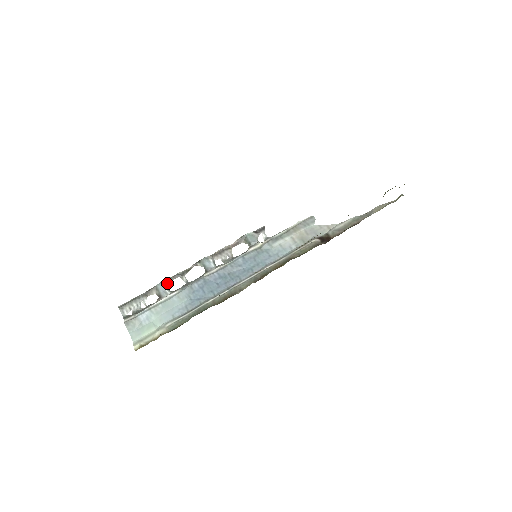
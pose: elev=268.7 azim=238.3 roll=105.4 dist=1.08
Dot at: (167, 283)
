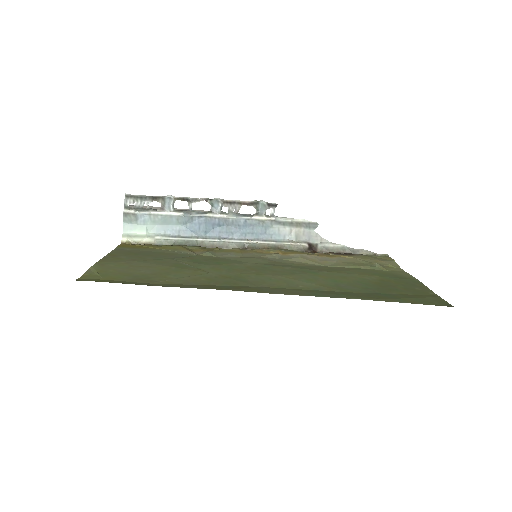
Dot at: (175, 200)
